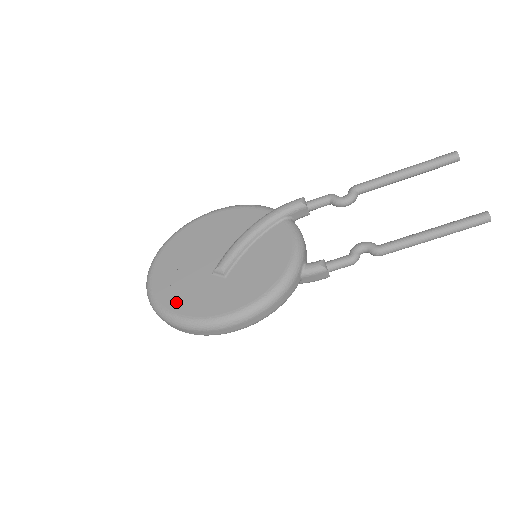
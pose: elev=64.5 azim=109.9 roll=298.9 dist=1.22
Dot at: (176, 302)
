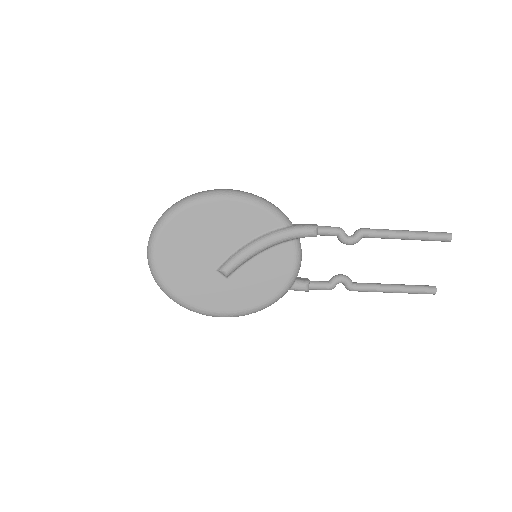
Dot at: (178, 285)
